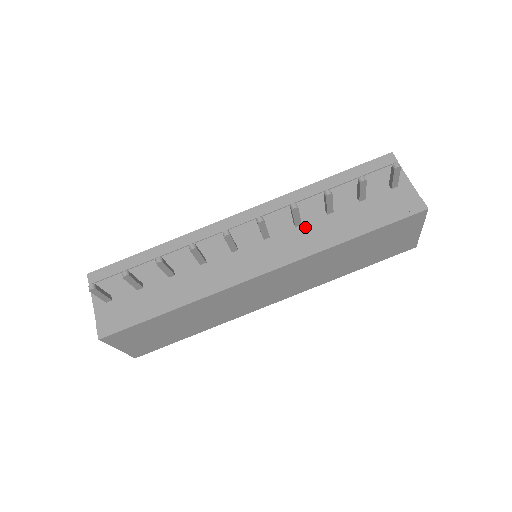
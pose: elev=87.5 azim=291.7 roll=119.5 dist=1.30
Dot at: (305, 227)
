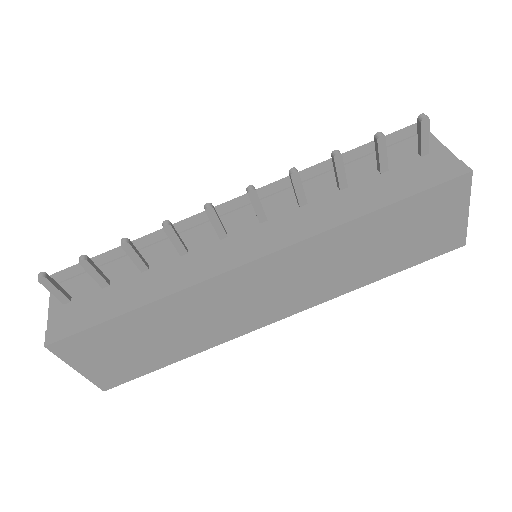
Dot at: (312, 206)
